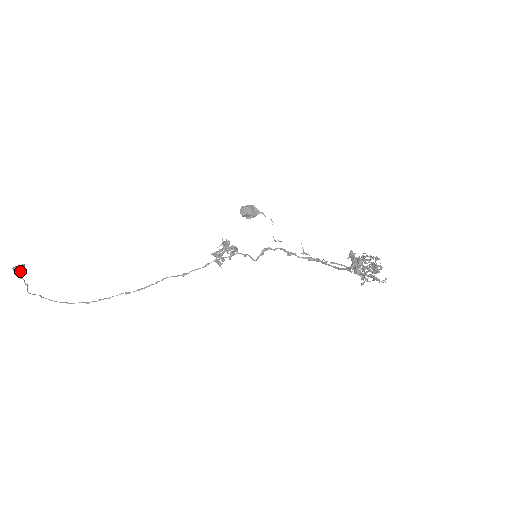
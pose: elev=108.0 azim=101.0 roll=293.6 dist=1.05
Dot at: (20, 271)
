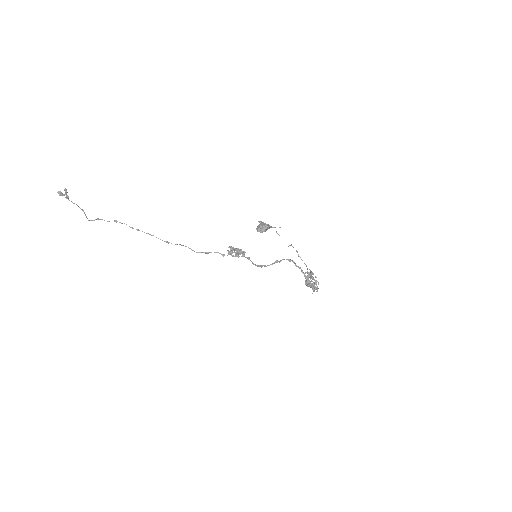
Dot at: (68, 198)
